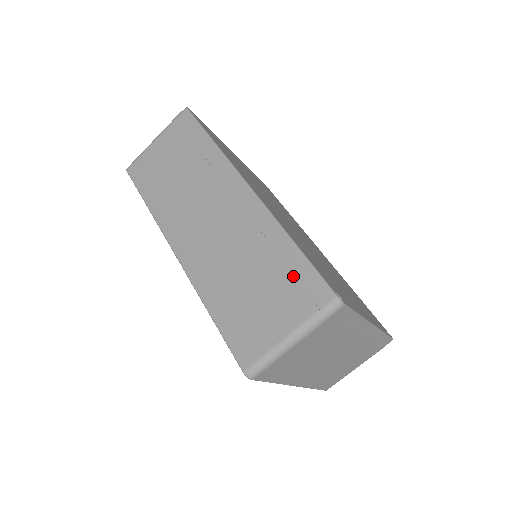
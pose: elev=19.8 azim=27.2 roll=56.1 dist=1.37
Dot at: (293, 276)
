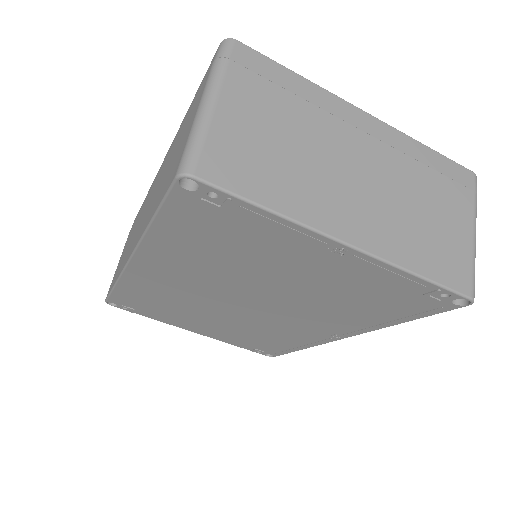
Dot at: (193, 101)
